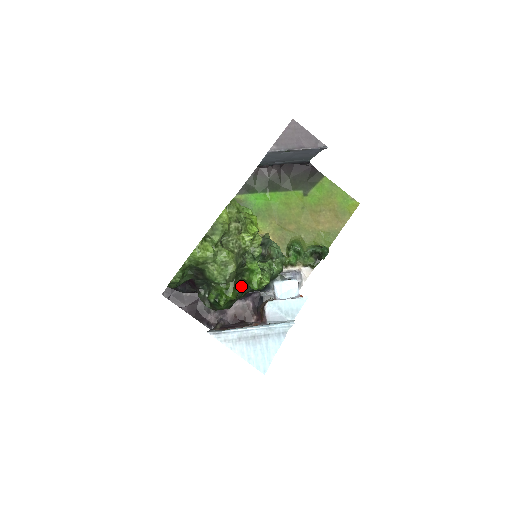
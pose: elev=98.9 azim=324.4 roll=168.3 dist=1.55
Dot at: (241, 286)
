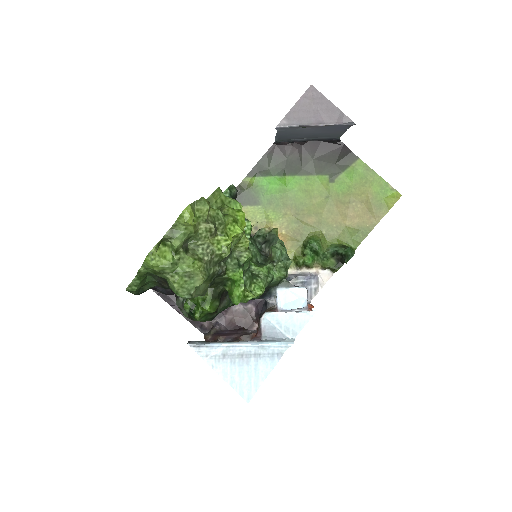
Dot at: occluded
